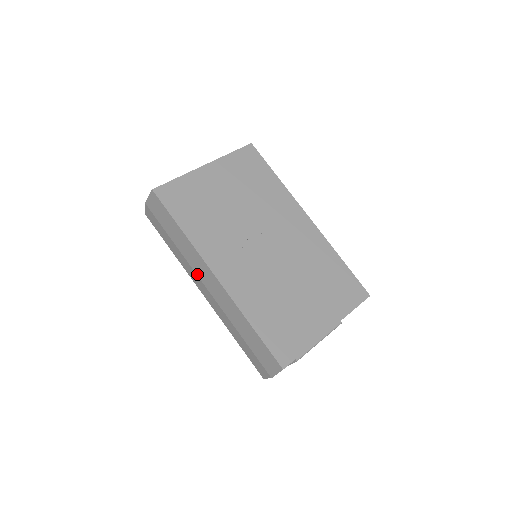
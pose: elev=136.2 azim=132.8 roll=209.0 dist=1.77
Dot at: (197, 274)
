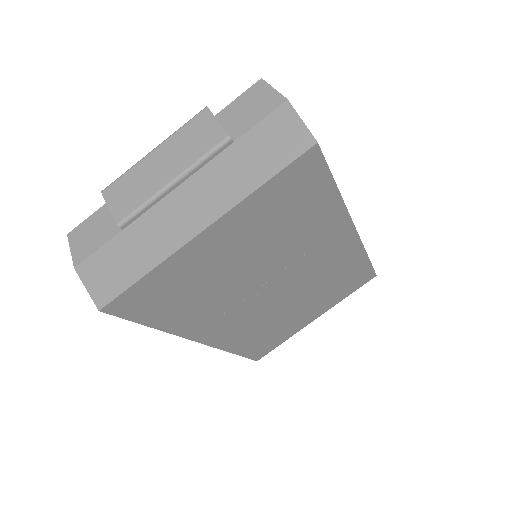
Dot at: occluded
